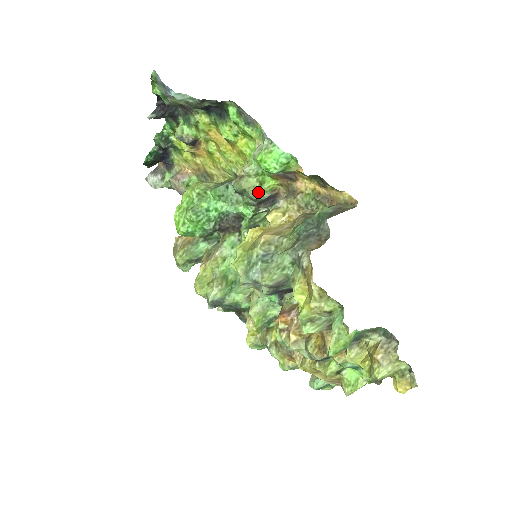
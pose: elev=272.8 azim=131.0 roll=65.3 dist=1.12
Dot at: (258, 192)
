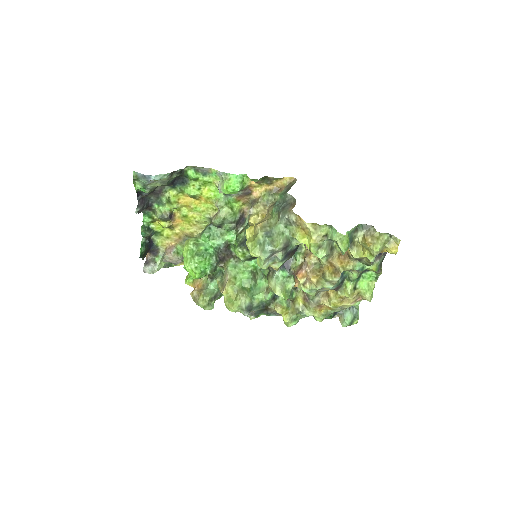
Dot at: (233, 215)
